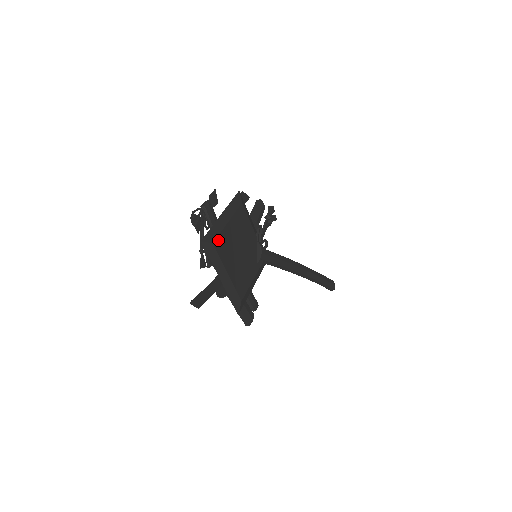
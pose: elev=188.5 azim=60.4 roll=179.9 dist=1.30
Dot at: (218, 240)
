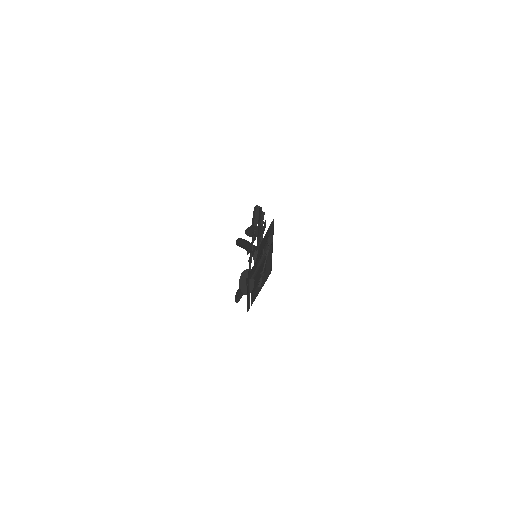
Dot at: (271, 267)
